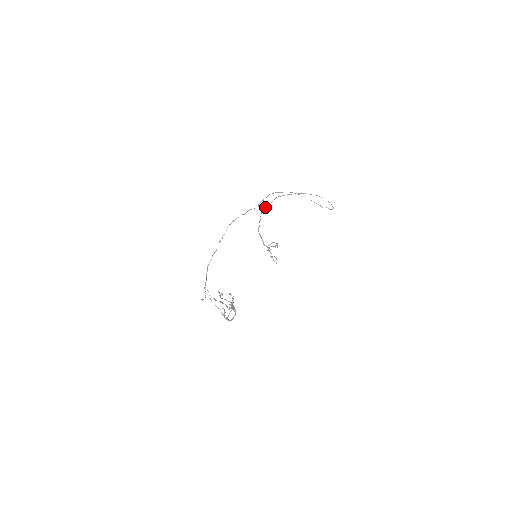
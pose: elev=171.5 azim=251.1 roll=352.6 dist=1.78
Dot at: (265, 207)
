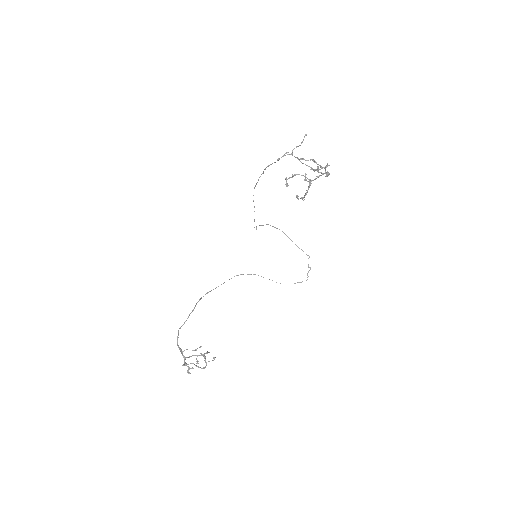
Dot at: (210, 291)
